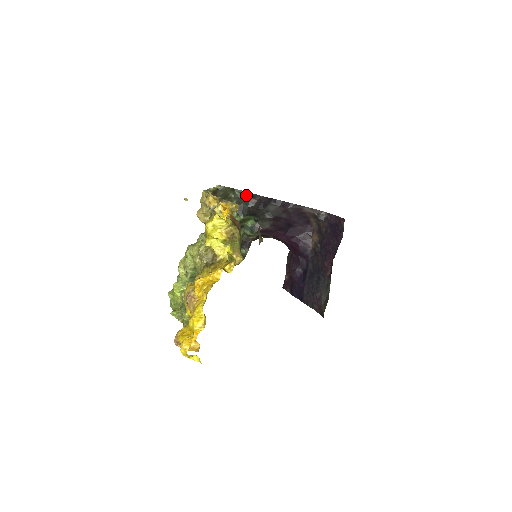
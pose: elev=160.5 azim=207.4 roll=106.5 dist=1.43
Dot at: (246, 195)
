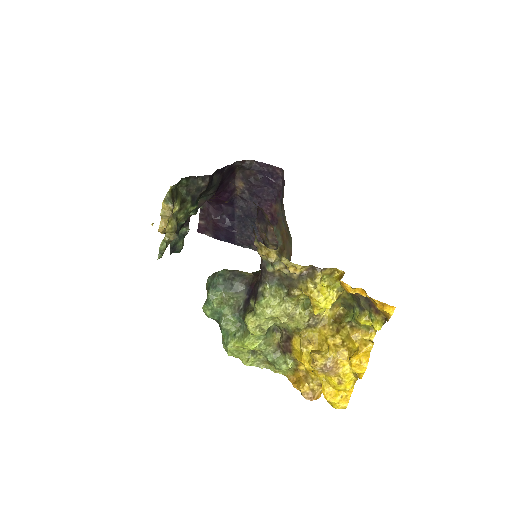
Dot at: (194, 181)
